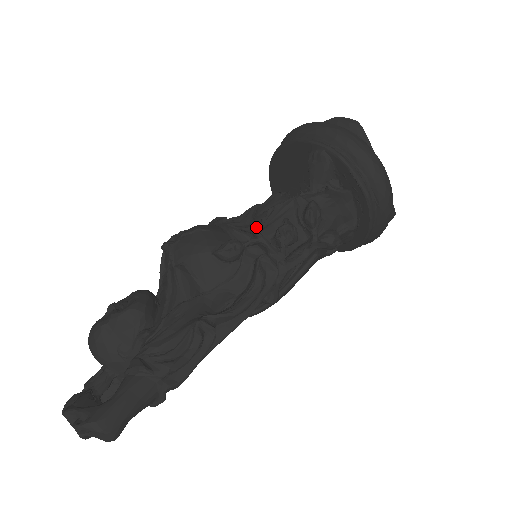
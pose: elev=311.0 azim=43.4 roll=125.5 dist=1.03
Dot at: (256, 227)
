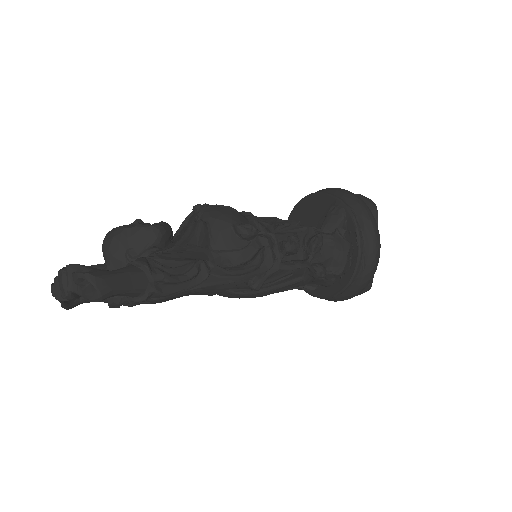
Dot at: (273, 225)
